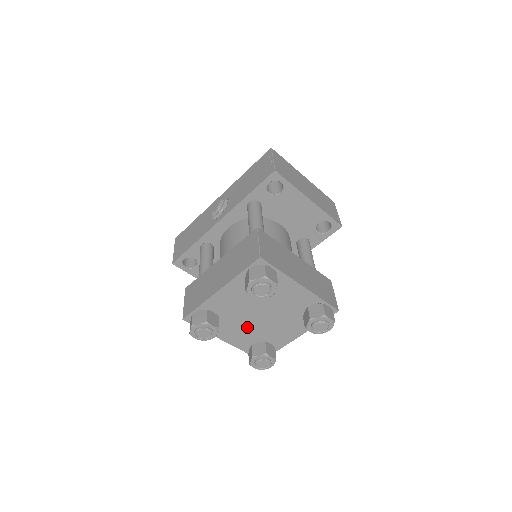
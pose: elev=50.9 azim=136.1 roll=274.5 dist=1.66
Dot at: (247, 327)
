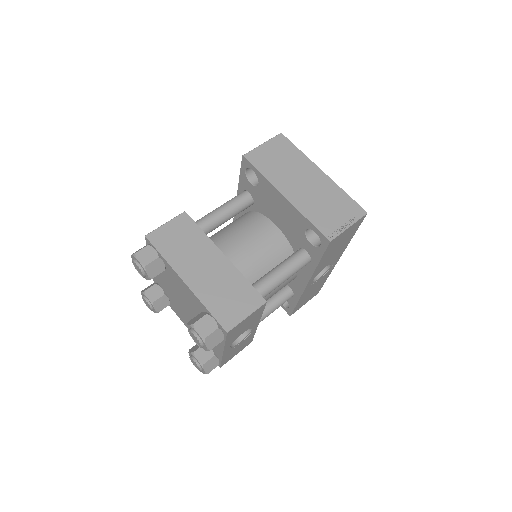
Dot at: (187, 317)
